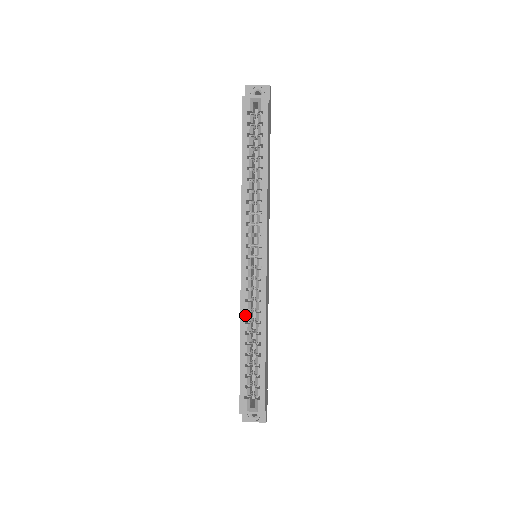
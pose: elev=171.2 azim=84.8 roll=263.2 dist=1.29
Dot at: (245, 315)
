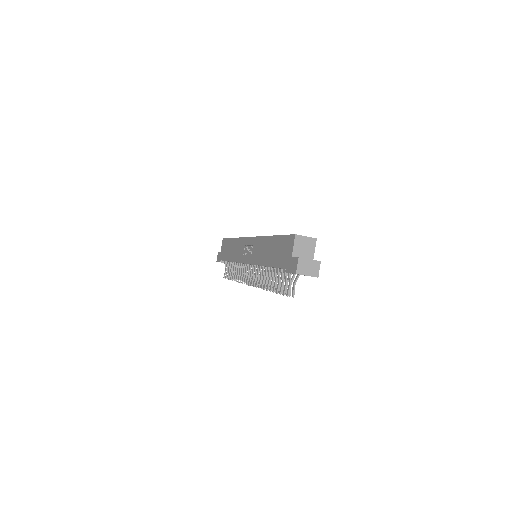
Dot at: occluded
